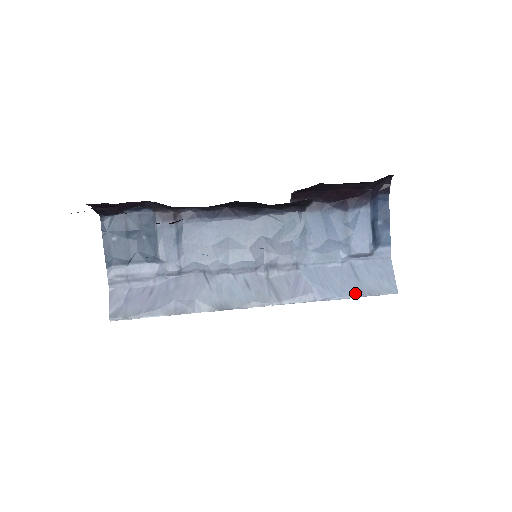
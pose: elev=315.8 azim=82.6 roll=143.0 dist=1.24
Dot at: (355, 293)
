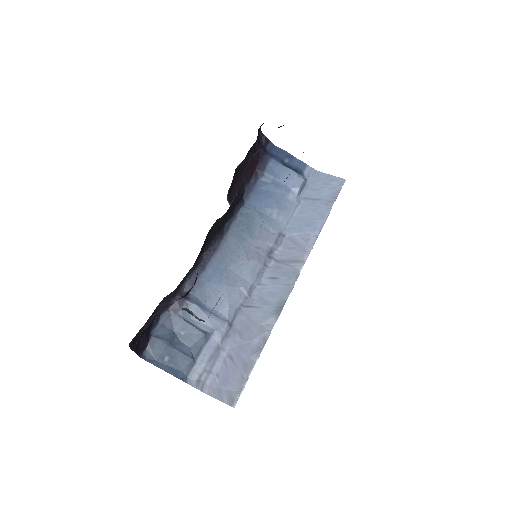
Dot at: (328, 207)
